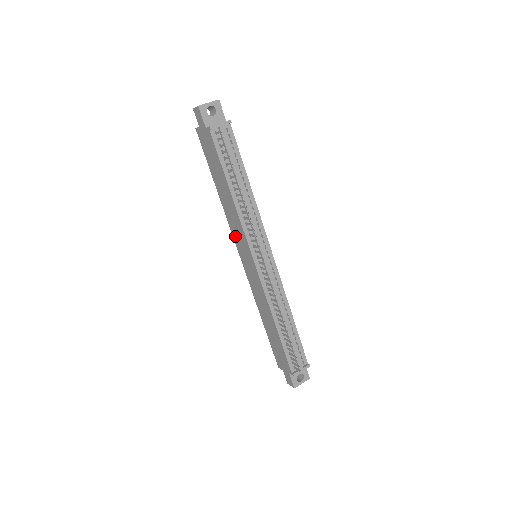
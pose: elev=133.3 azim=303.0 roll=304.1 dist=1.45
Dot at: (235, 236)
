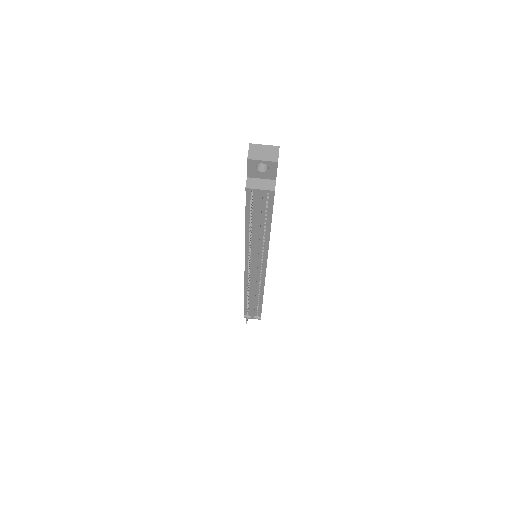
Dot at: occluded
